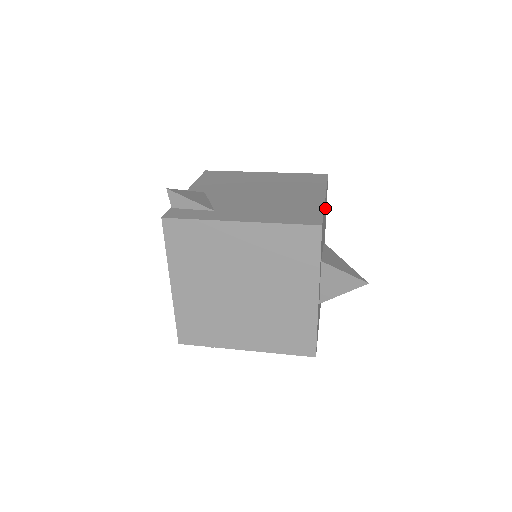
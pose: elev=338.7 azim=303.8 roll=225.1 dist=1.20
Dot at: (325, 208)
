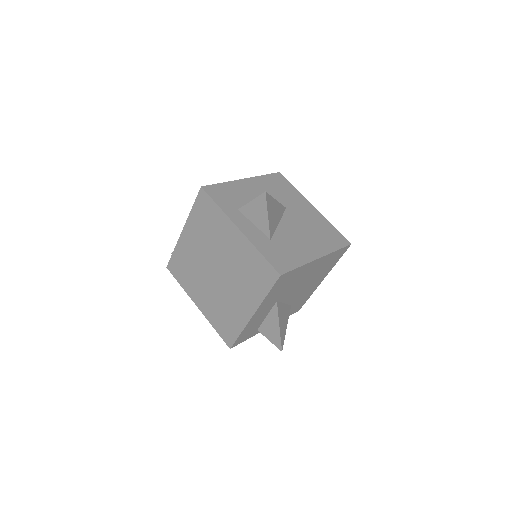
Dot at: (262, 187)
